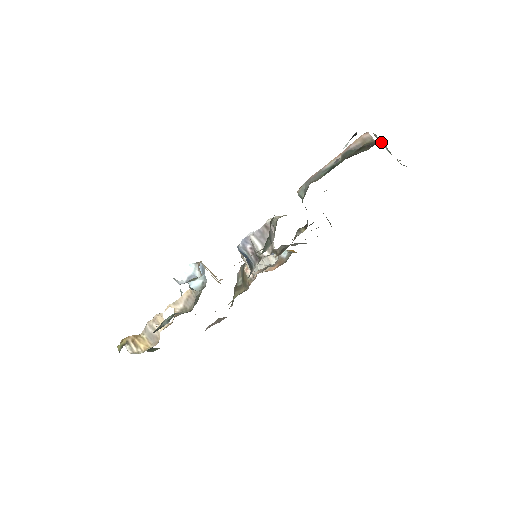
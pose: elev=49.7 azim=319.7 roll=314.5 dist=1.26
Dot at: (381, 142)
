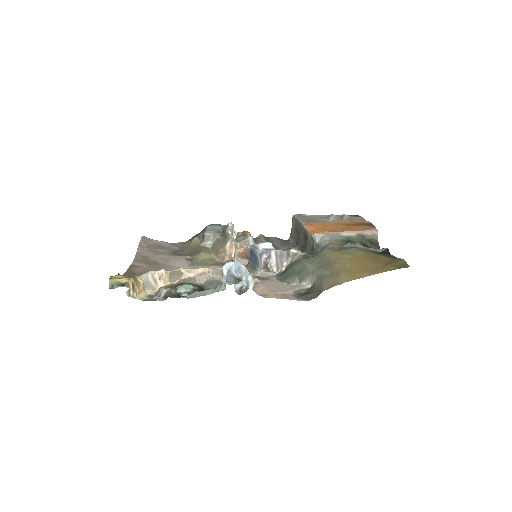
Dot at: occluded
